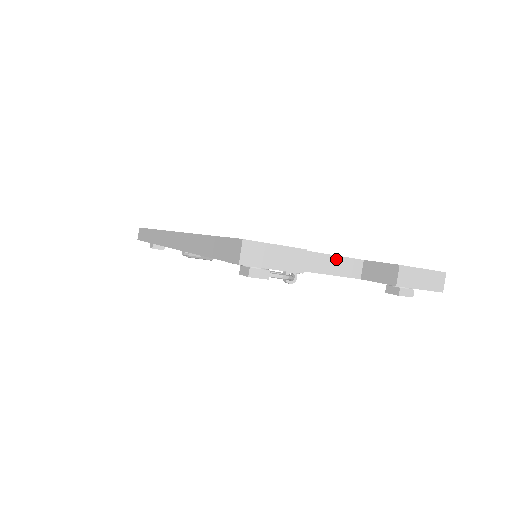
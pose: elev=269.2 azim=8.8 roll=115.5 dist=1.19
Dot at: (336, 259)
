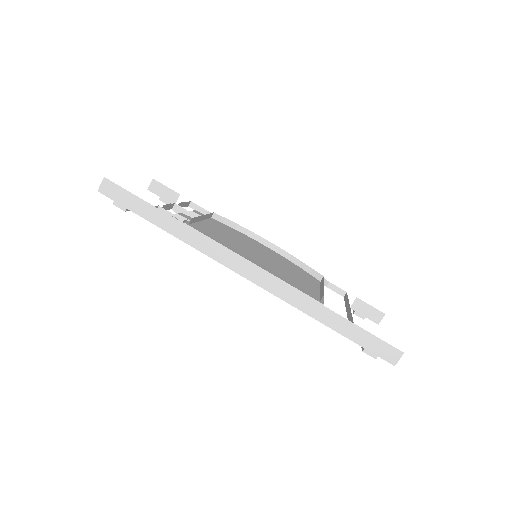
Dot at: occluded
